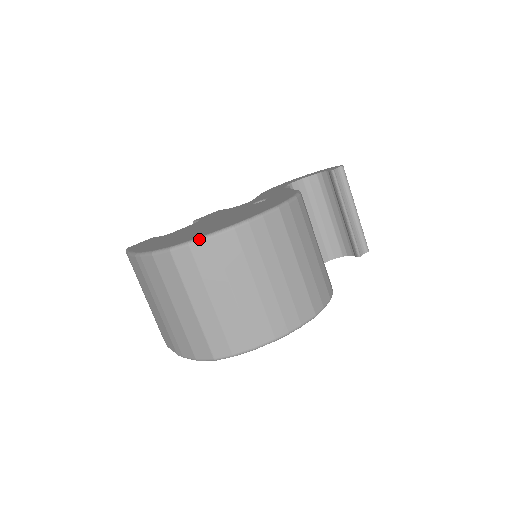
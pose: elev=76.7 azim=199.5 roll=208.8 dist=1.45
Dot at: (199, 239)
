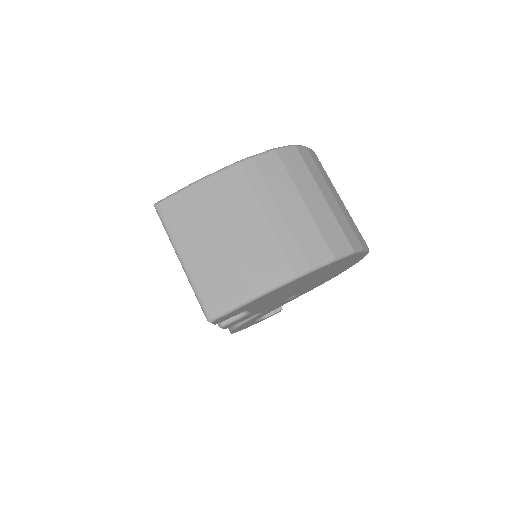
Dot at: (308, 148)
